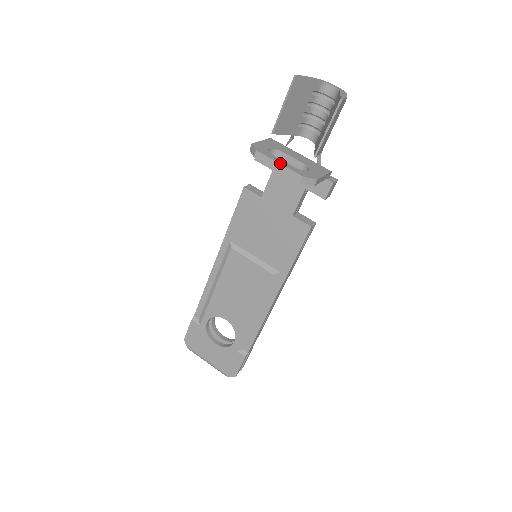
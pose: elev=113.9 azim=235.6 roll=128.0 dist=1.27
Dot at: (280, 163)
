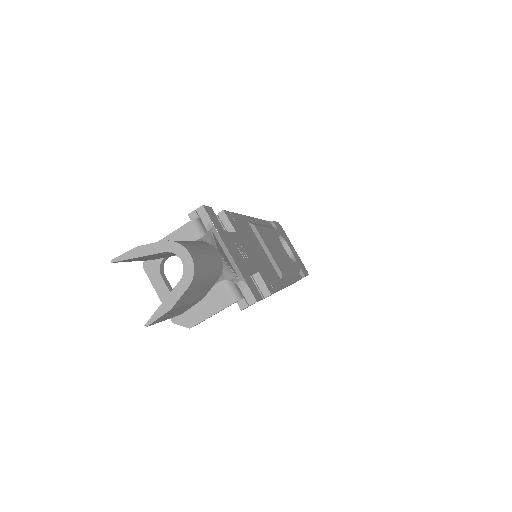
Dot at: (158, 295)
